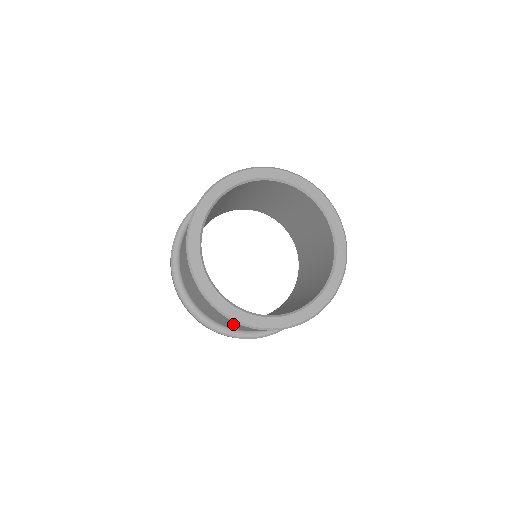
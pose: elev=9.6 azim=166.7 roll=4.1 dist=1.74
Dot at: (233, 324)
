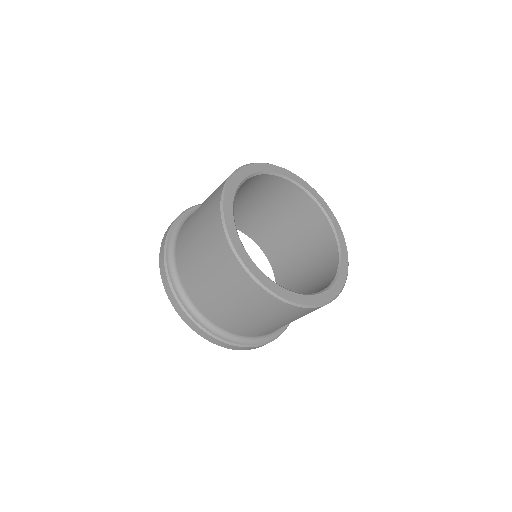
Dot at: (268, 313)
